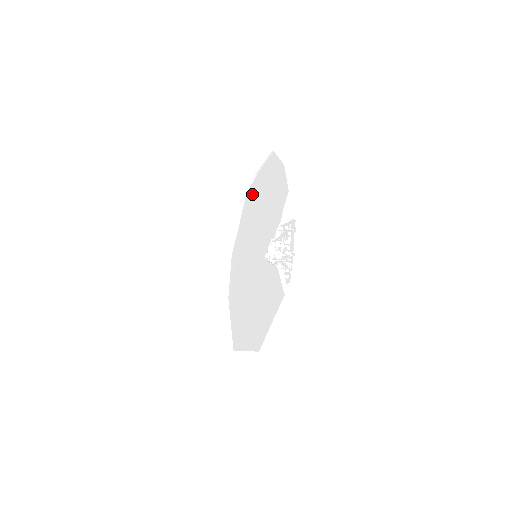
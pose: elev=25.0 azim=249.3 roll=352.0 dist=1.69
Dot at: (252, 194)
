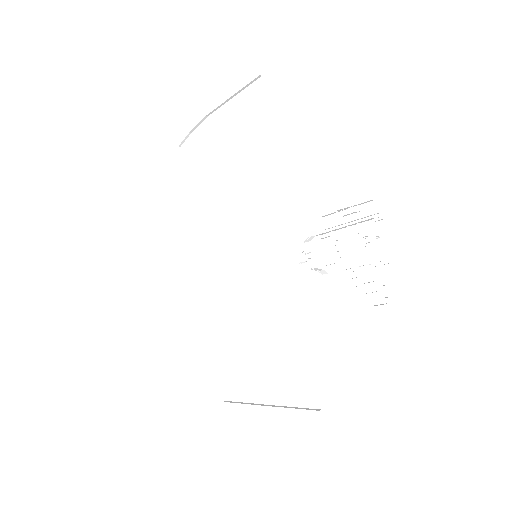
Dot at: (202, 149)
